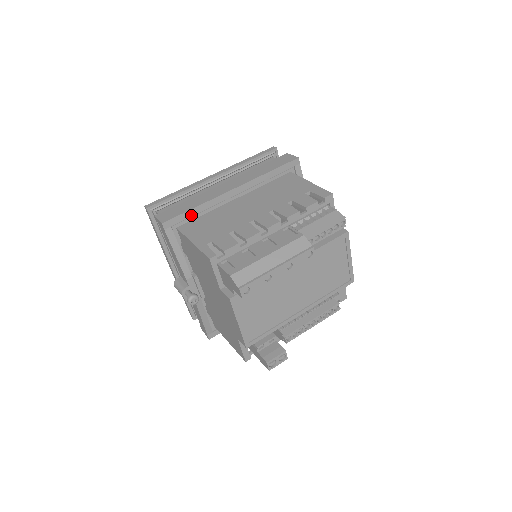
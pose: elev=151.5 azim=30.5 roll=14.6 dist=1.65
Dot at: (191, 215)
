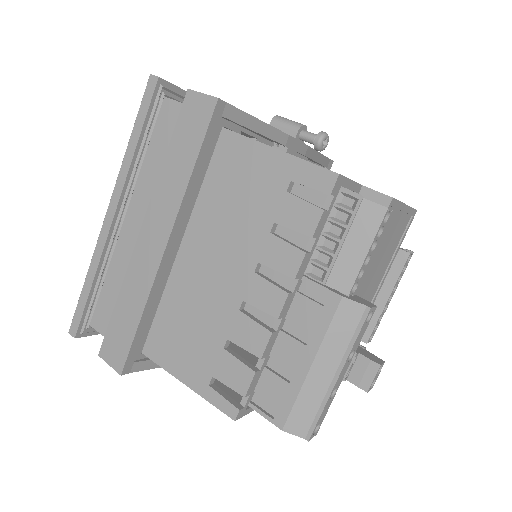
Dot at: (144, 328)
